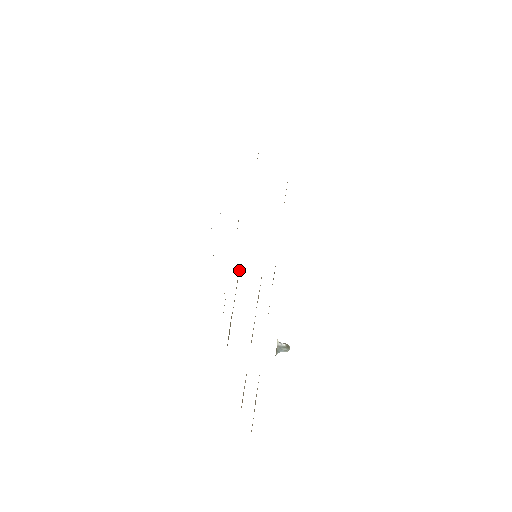
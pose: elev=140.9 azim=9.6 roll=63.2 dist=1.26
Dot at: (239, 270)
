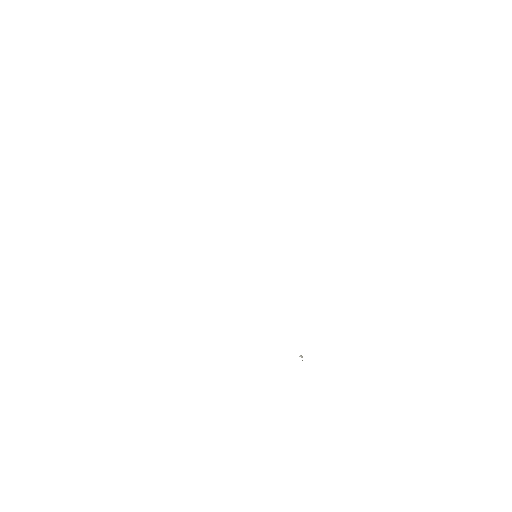
Dot at: occluded
